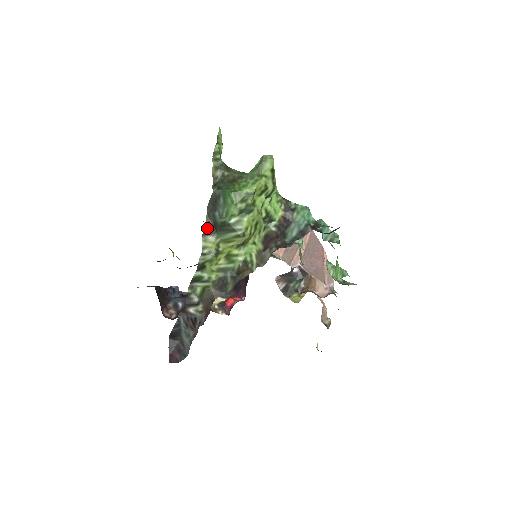
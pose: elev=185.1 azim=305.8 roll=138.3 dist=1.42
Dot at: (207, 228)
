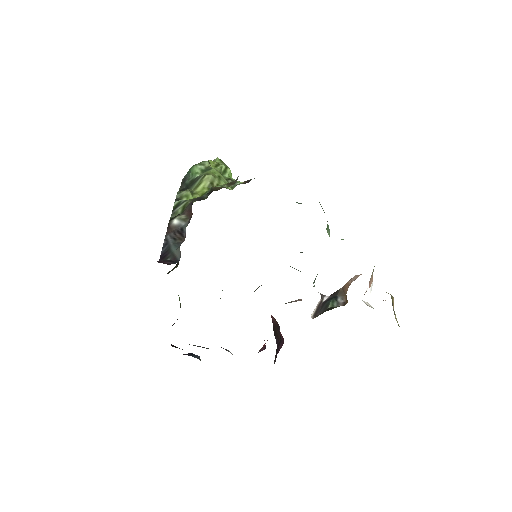
Dot at: occluded
